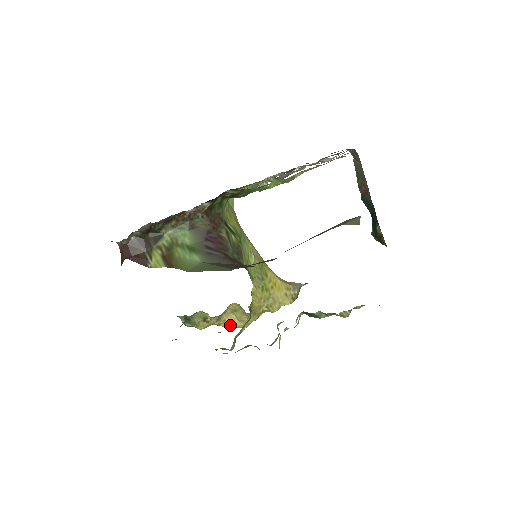
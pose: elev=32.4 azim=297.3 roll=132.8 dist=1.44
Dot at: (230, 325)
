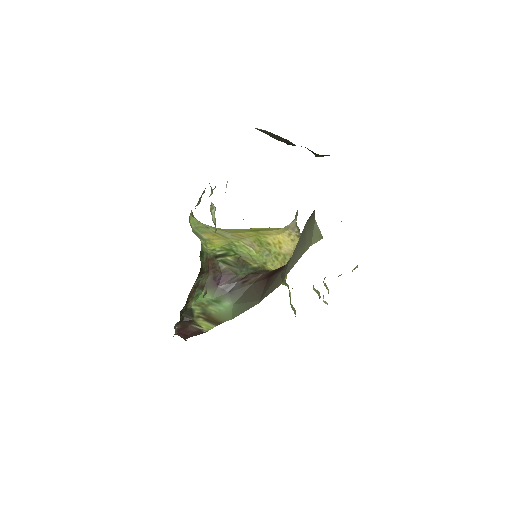
Dot at: occluded
